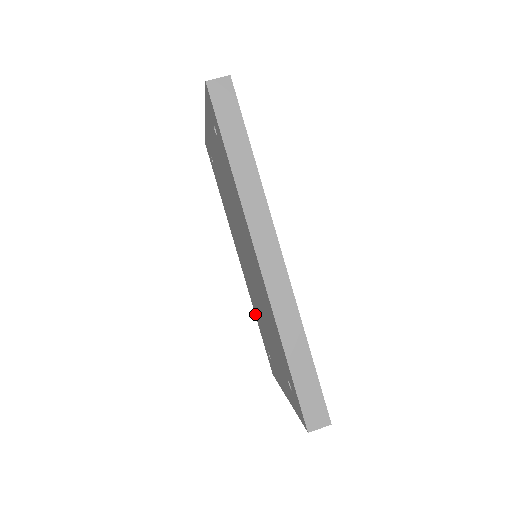
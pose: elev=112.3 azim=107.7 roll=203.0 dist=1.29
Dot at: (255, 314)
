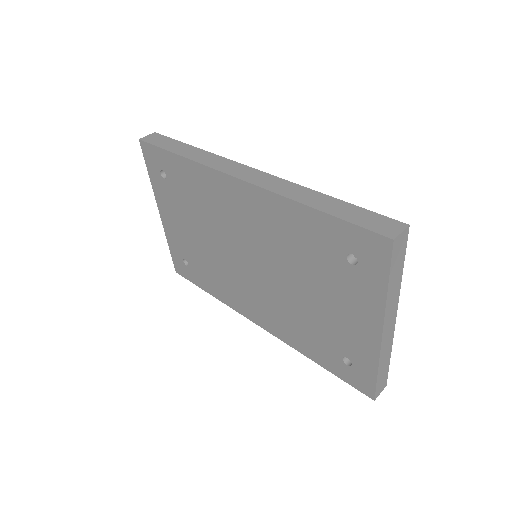
Dot at: (307, 355)
